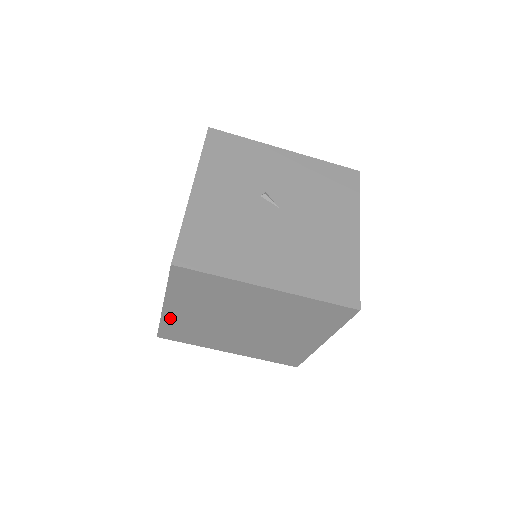
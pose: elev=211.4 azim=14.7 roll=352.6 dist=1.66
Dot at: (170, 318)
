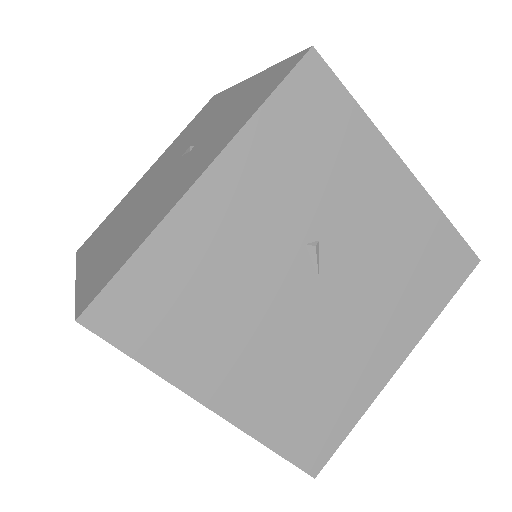
Dot at: occluded
